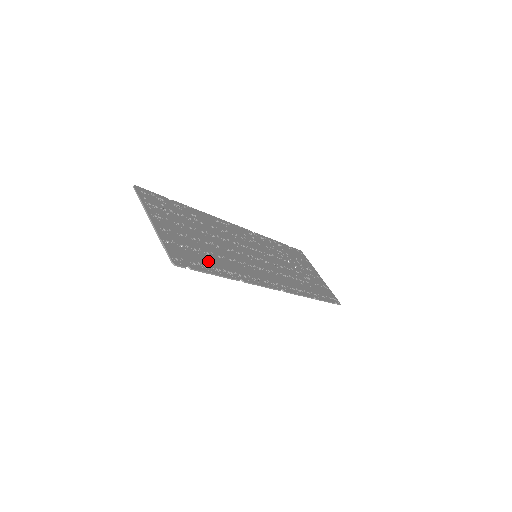
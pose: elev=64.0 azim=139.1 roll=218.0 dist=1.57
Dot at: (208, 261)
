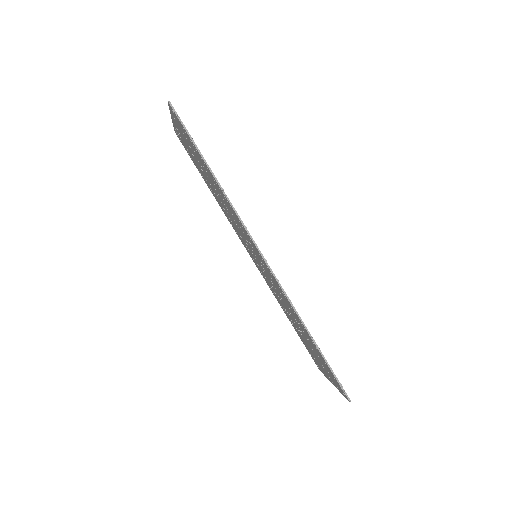
Dot at: occluded
